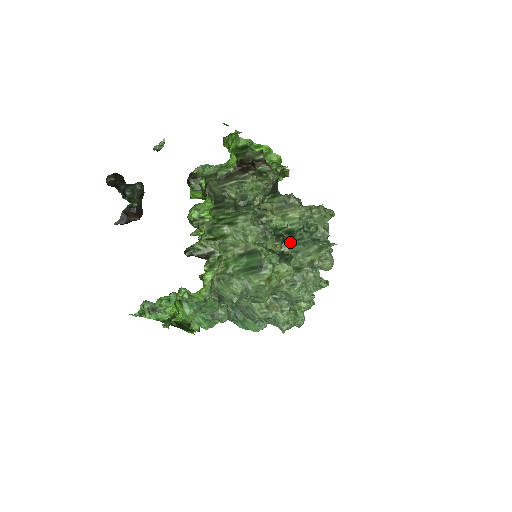
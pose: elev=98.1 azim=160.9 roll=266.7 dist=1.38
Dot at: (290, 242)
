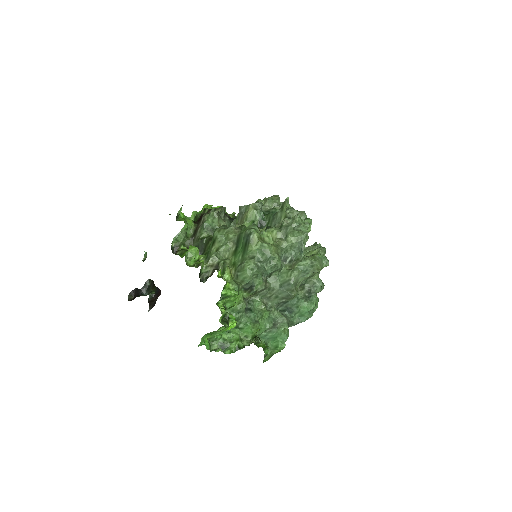
Dot at: occluded
